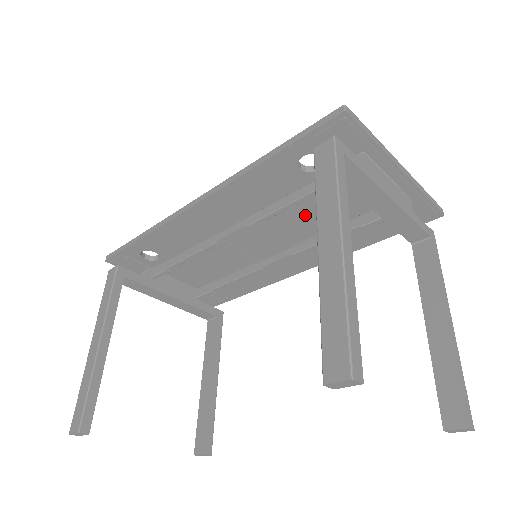
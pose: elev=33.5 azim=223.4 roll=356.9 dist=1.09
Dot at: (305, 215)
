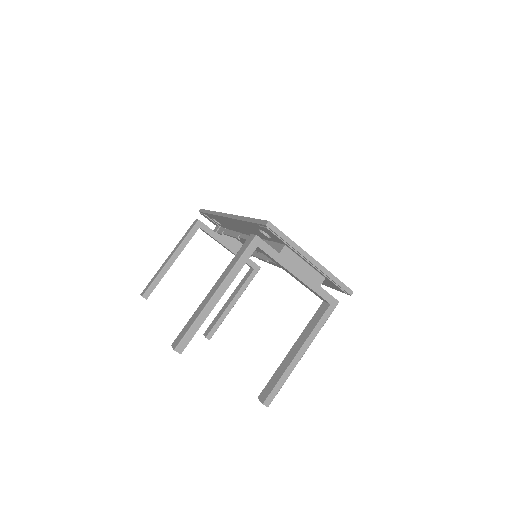
Dot at: occluded
